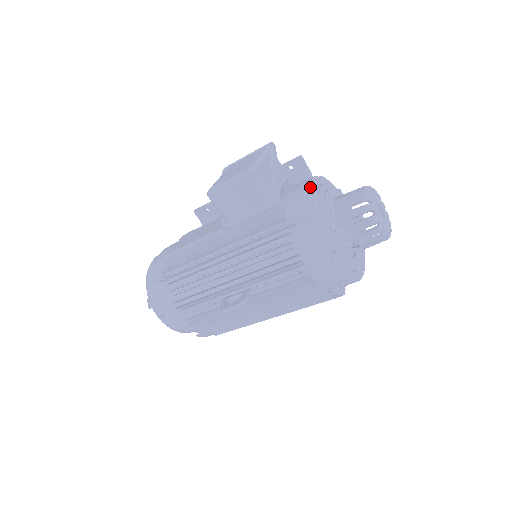
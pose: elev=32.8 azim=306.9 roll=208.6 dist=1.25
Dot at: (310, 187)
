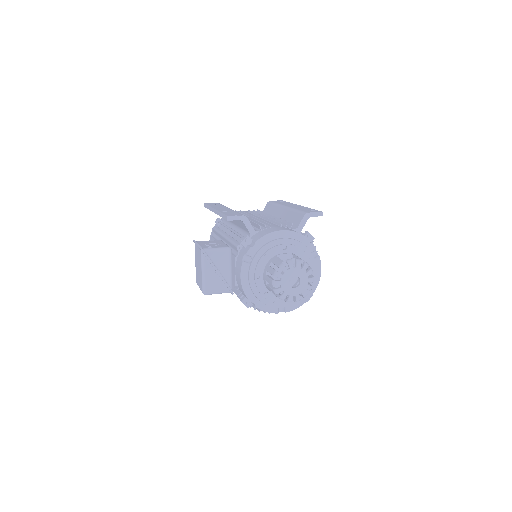
Dot at: (242, 286)
